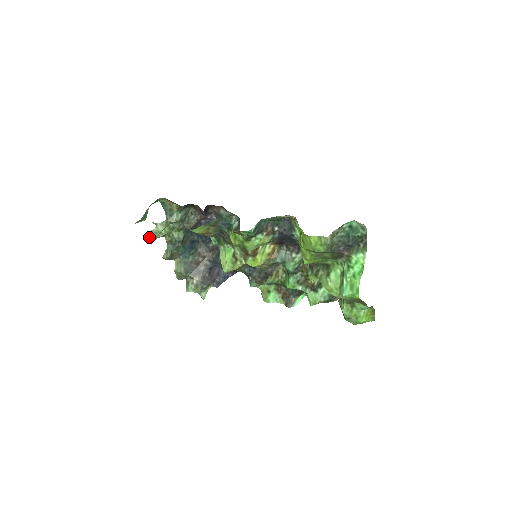
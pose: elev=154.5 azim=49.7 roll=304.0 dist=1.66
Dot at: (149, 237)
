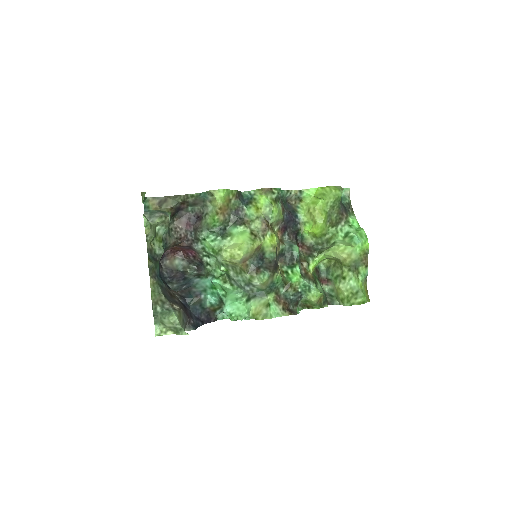
Dot at: (147, 219)
